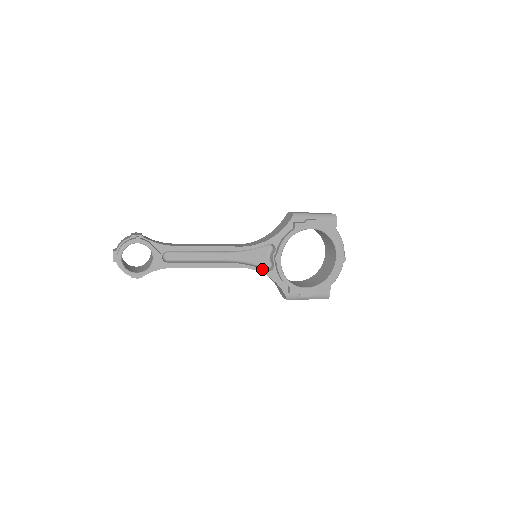
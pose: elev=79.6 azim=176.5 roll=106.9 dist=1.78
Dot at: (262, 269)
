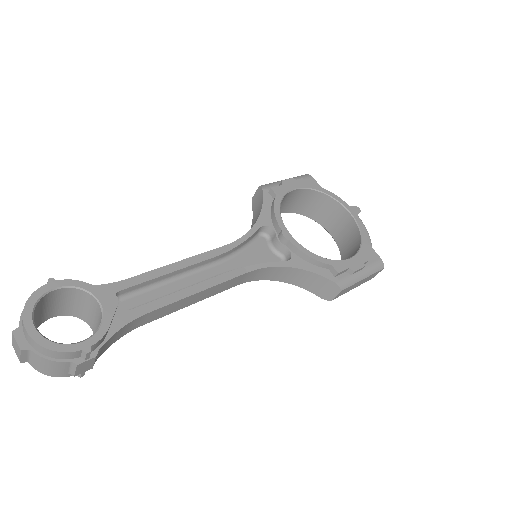
Dot at: (278, 262)
